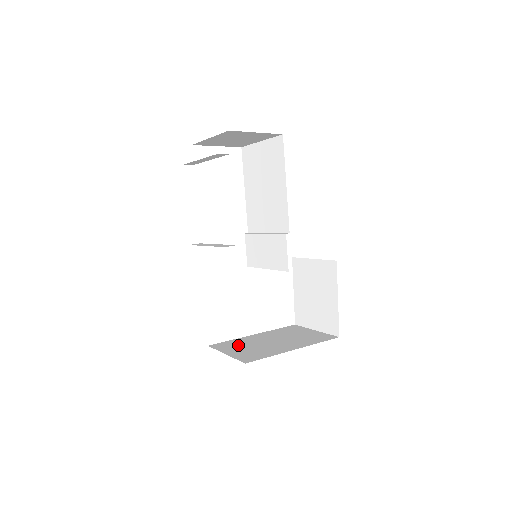
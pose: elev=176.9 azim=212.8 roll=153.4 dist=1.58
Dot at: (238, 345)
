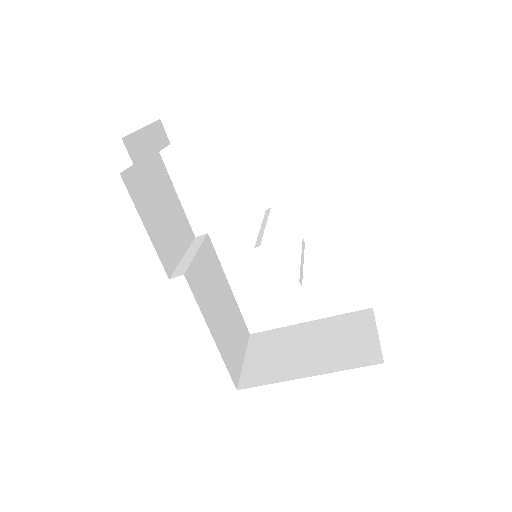
Dot at: (271, 343)
